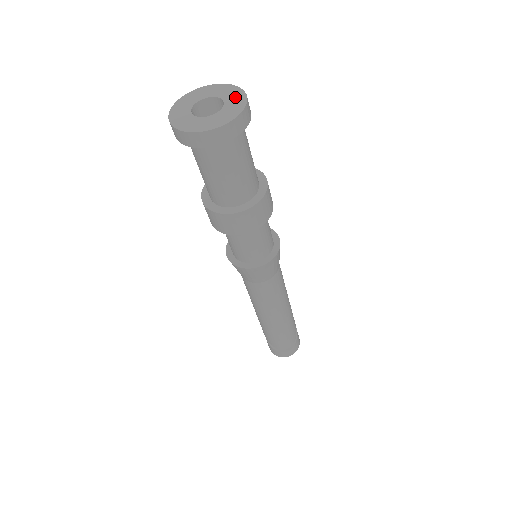
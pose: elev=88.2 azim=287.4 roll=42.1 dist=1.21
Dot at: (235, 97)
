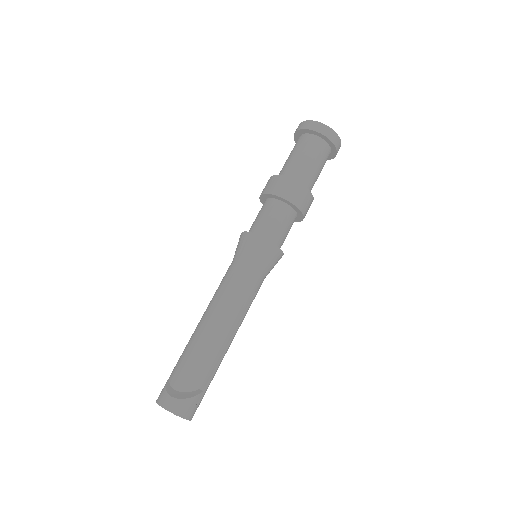
Dot at: occluded
